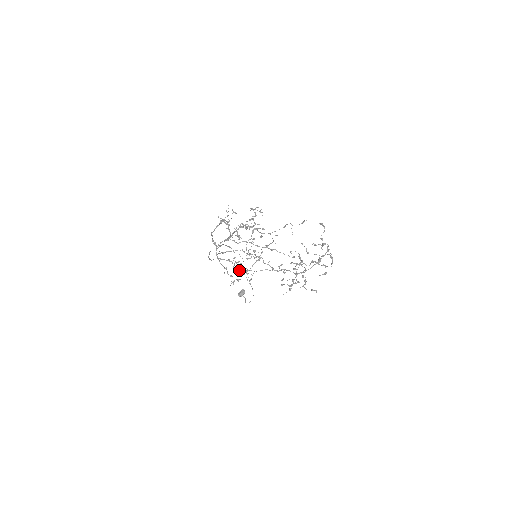
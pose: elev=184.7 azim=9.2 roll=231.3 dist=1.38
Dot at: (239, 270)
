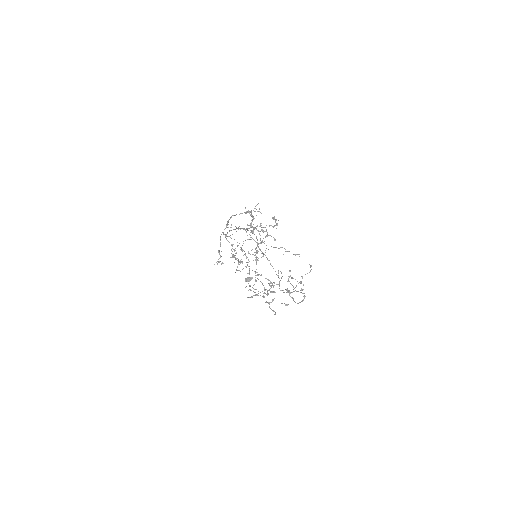
Dot at: occluded
